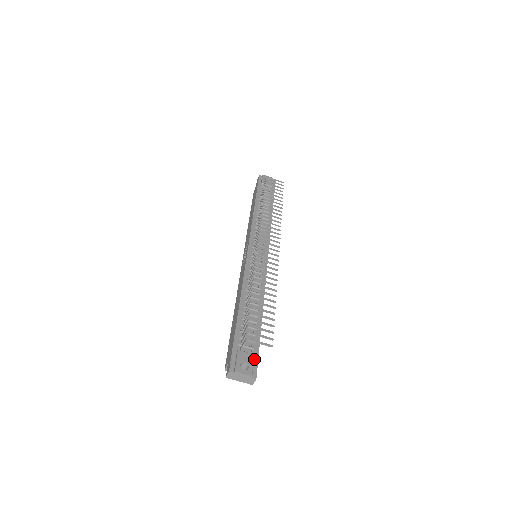
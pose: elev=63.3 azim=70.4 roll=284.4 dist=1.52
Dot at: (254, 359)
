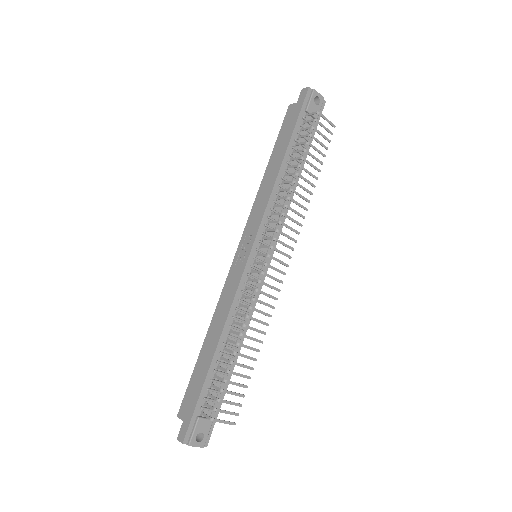
Dot at: (211, 423)
